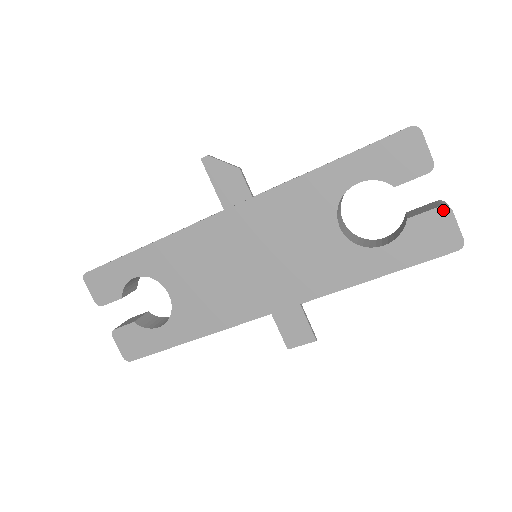
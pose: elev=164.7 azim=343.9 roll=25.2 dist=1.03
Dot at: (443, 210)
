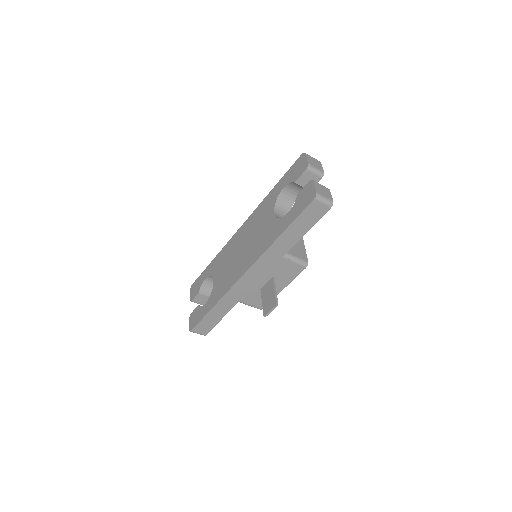
Dot at: (310, 183)
